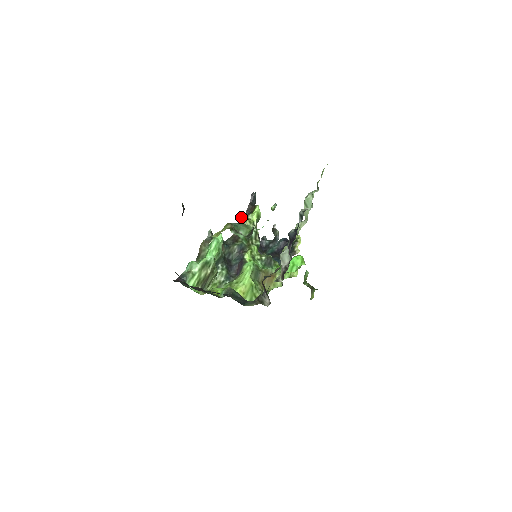
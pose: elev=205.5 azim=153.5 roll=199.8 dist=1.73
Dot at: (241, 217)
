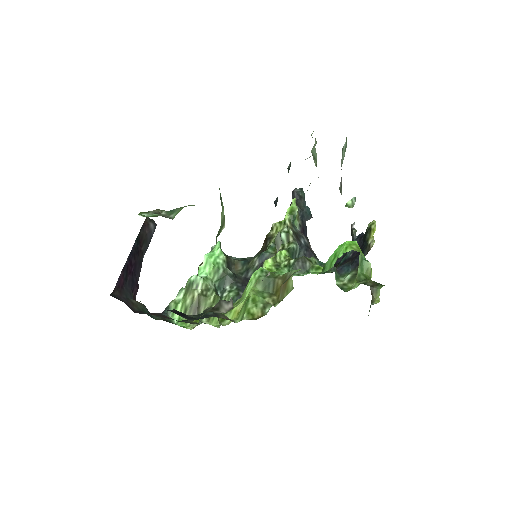
Dot at: occluded
